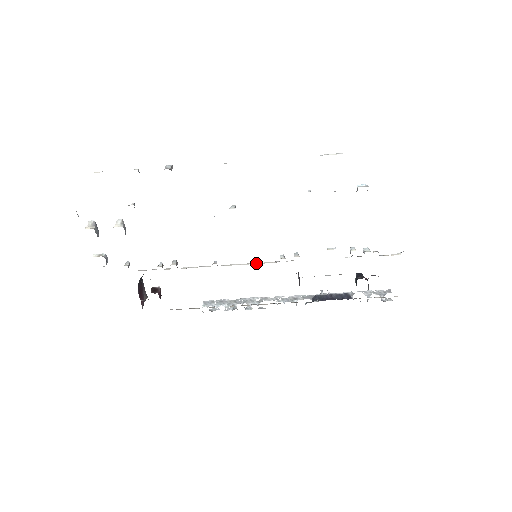
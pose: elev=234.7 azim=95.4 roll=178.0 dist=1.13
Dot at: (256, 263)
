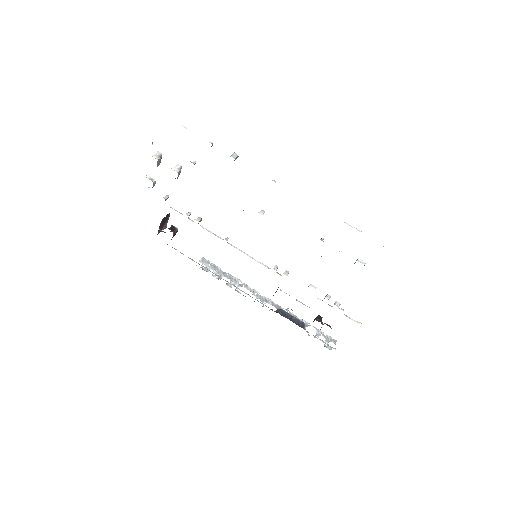
Dot at: occluded
